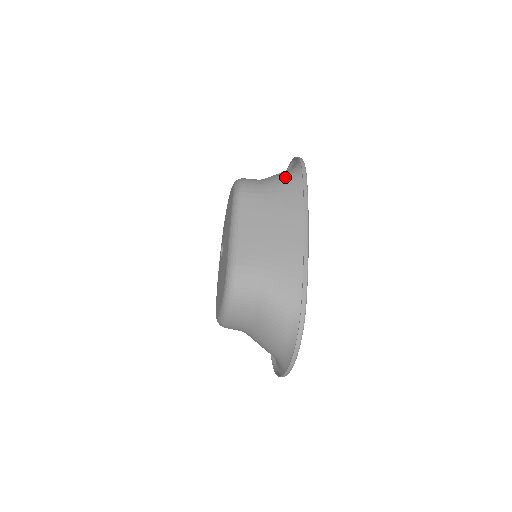
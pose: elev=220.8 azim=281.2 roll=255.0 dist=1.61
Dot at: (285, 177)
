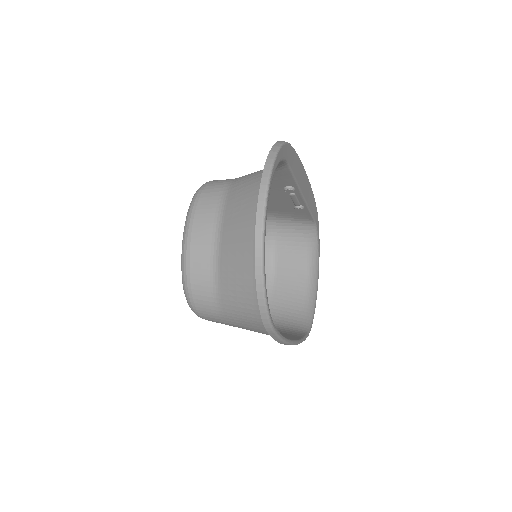
Dot at: (247, 317)
